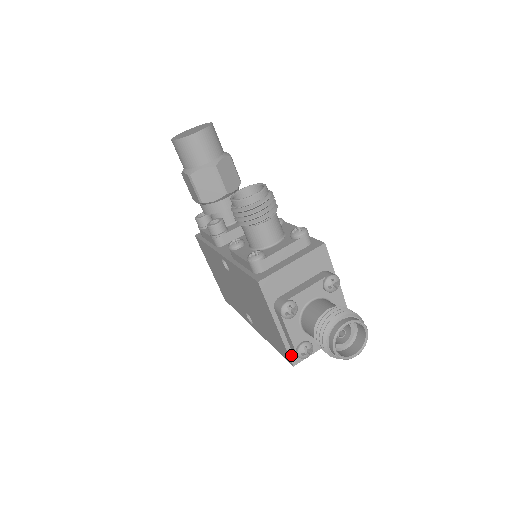
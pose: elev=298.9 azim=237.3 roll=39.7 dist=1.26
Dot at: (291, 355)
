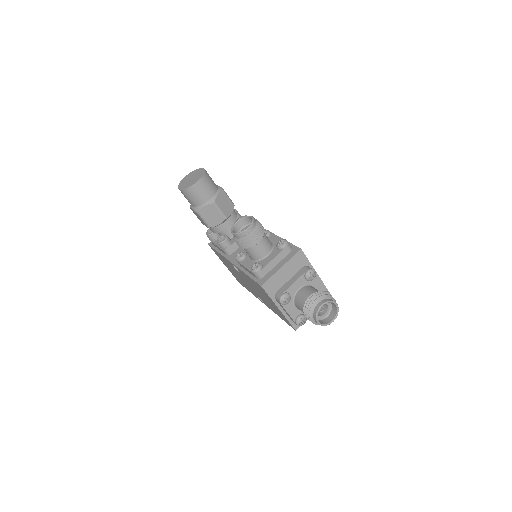
Dot at: (293, 324)
